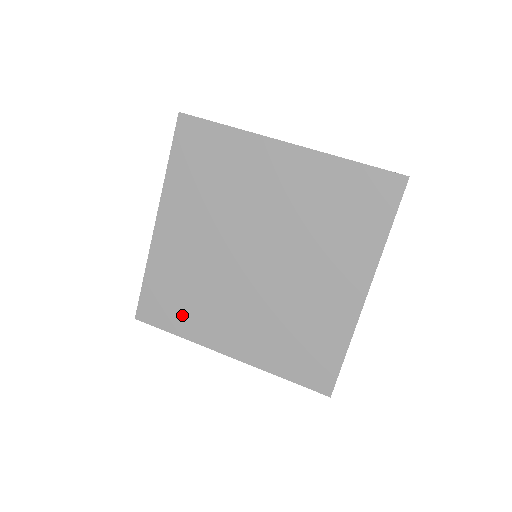
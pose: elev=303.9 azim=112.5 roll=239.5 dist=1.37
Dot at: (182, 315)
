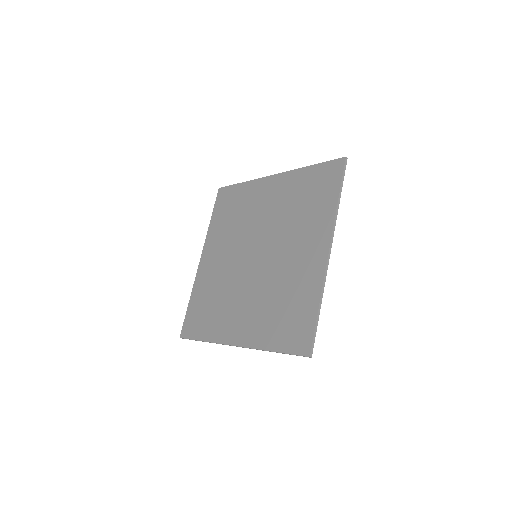
Dot at: (208, 322)
